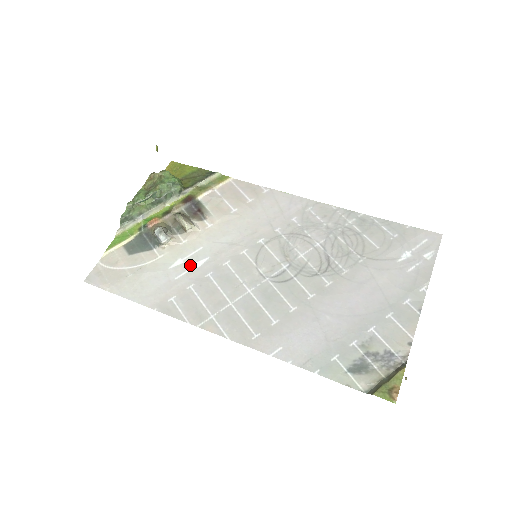
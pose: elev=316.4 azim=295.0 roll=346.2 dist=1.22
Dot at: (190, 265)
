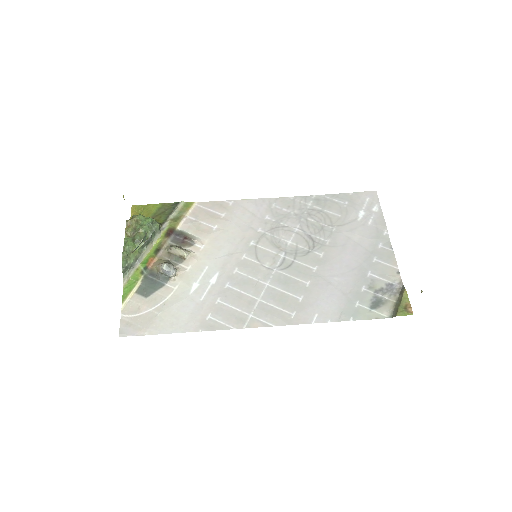
Dot at: (206, 284)
